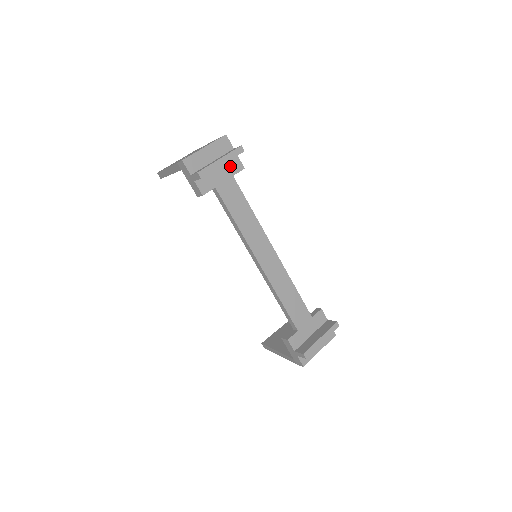
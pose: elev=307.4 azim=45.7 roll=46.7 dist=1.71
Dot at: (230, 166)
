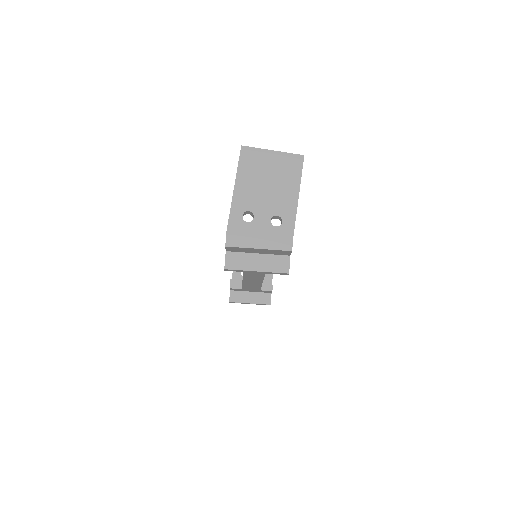
Dot at: occluded
